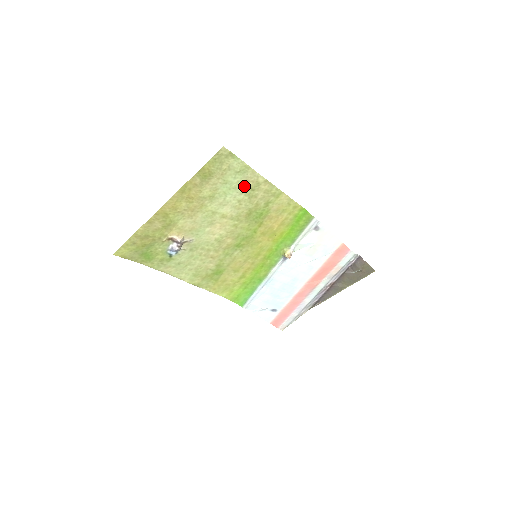
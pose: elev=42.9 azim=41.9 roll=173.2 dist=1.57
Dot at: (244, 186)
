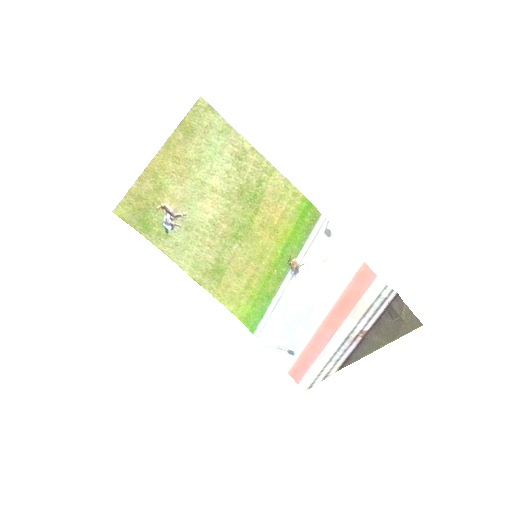
Dot at: (230, 152)
